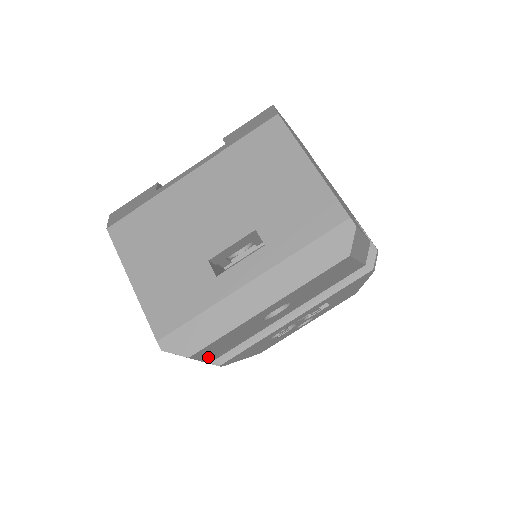
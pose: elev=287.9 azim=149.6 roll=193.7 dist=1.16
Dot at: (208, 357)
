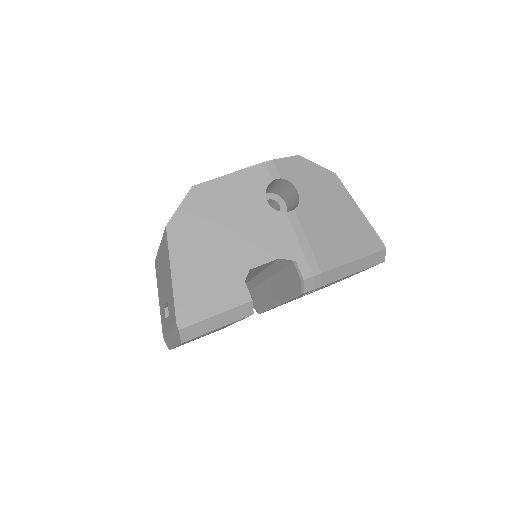
Dot at: (203, 336)
